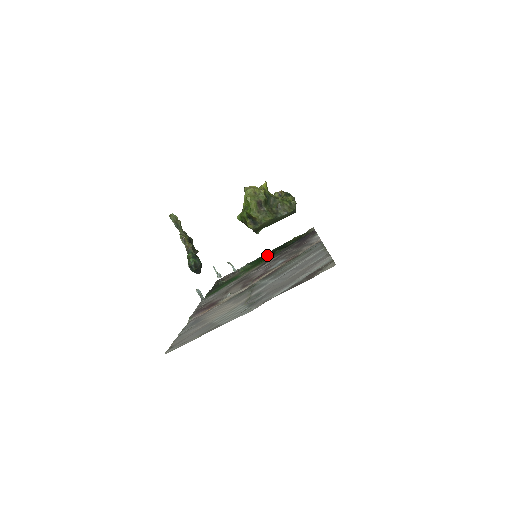
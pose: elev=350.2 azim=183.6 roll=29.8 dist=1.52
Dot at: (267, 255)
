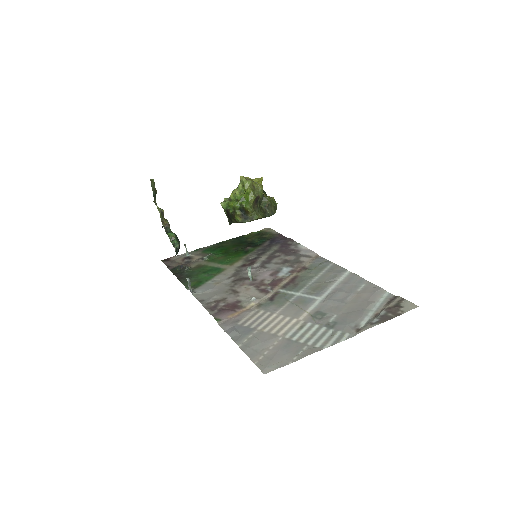
Dot at: (229, 247)
